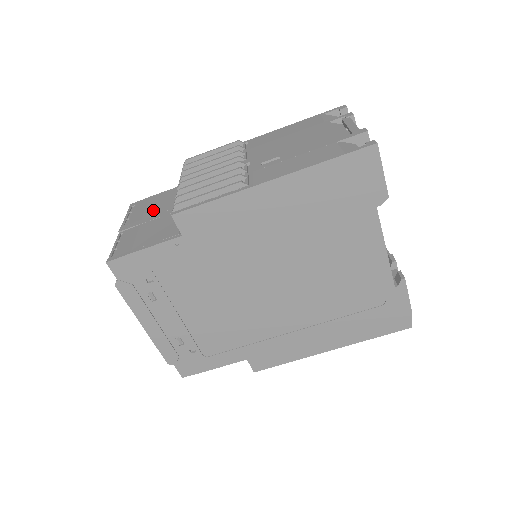
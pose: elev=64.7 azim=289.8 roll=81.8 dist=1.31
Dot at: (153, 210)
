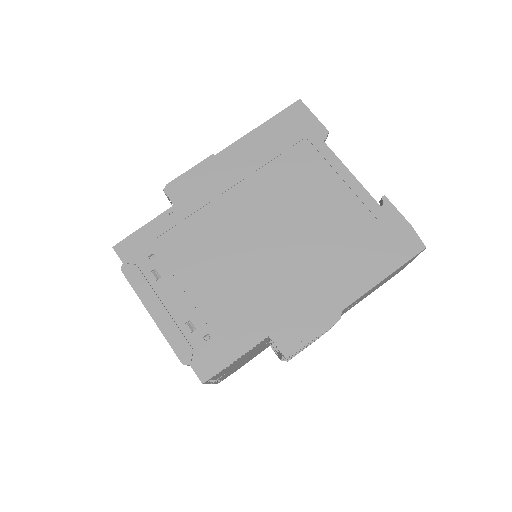
Dot at: occluded
